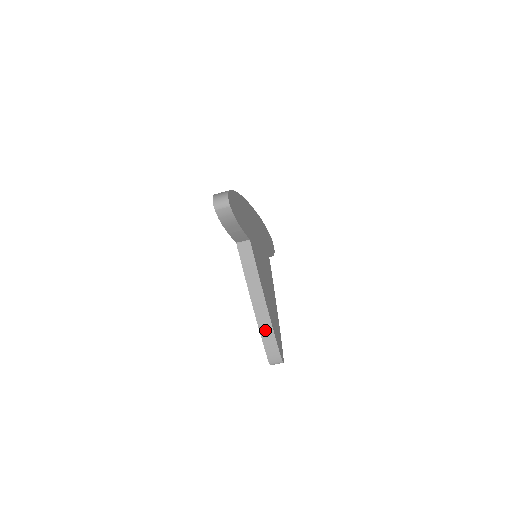
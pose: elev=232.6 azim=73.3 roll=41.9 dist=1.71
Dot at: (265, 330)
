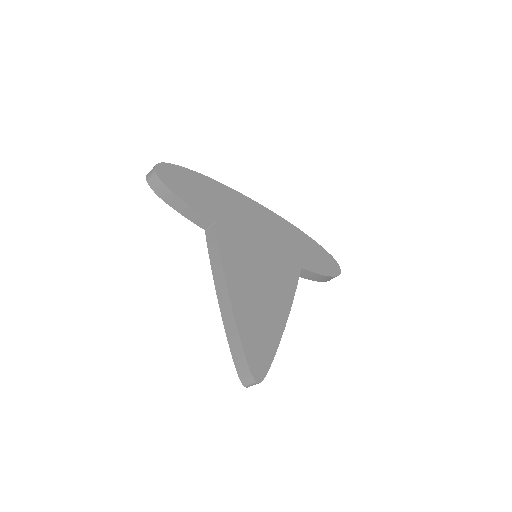
Dot at: (231, 333)
